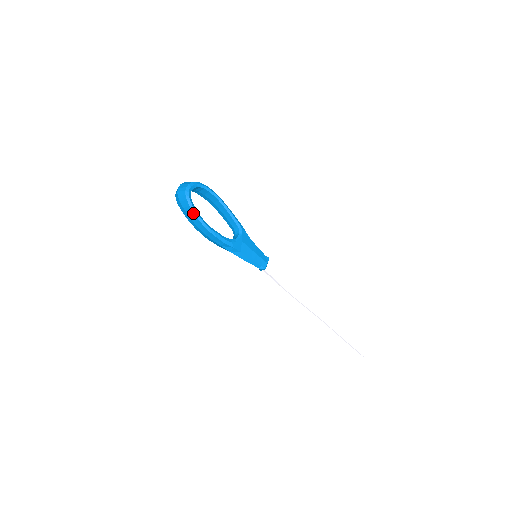
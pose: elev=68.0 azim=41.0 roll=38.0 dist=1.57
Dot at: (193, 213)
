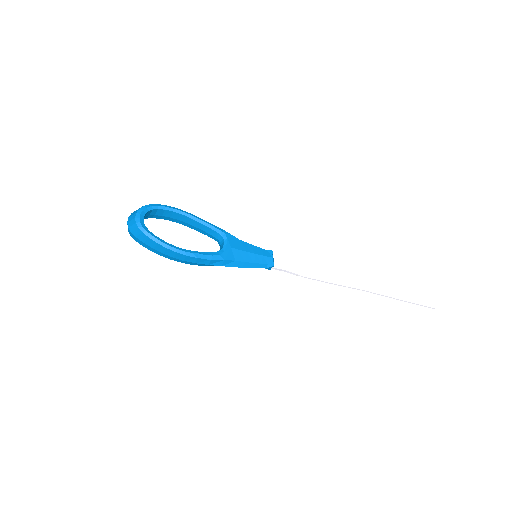
Dot at: (157, 244)
